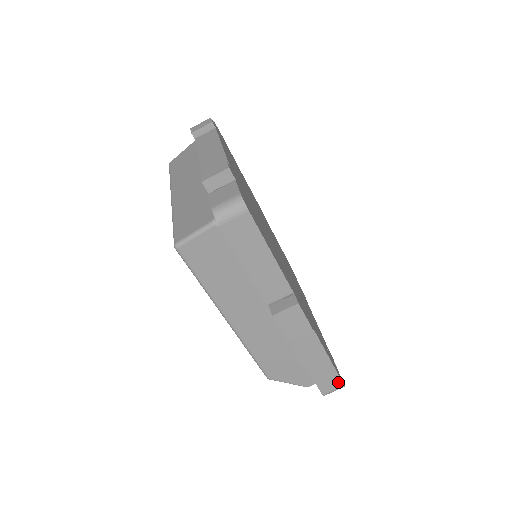
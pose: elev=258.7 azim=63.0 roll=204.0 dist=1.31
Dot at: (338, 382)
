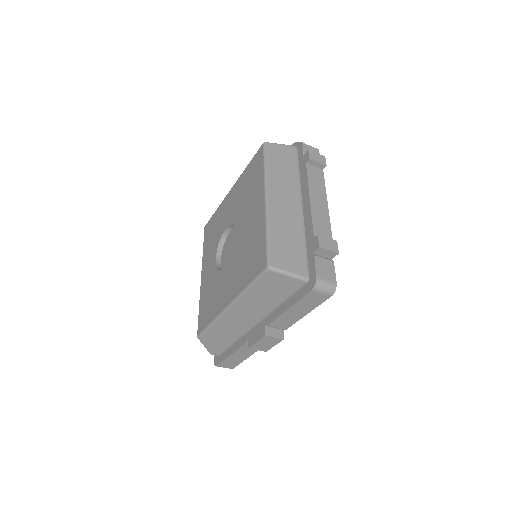
Dot at: (233, 366)
